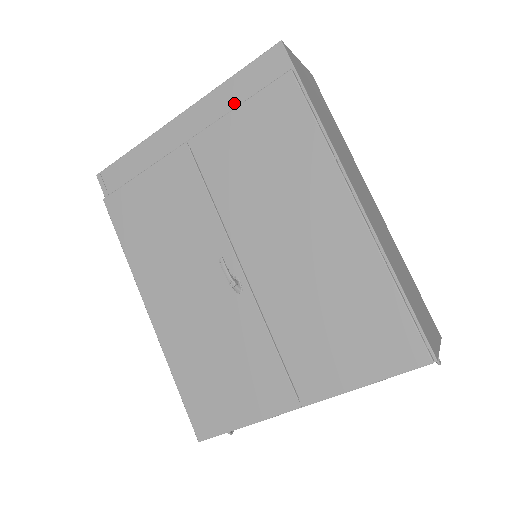
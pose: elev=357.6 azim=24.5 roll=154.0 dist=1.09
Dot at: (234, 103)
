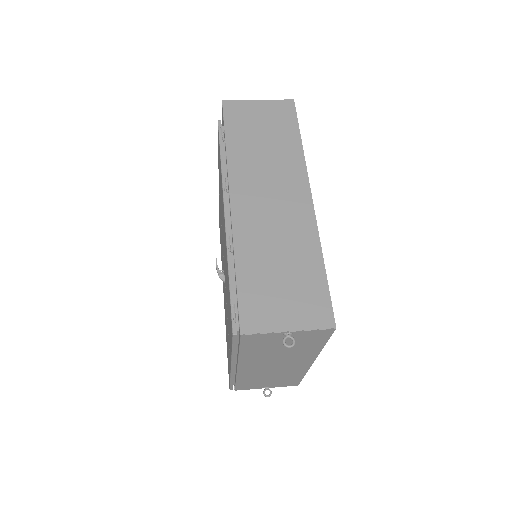
Dot at: occluded
